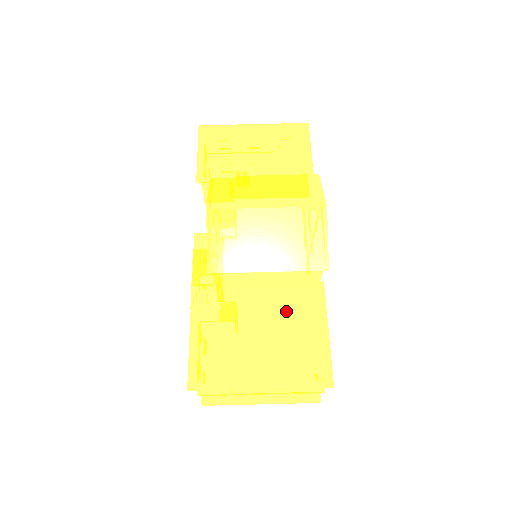
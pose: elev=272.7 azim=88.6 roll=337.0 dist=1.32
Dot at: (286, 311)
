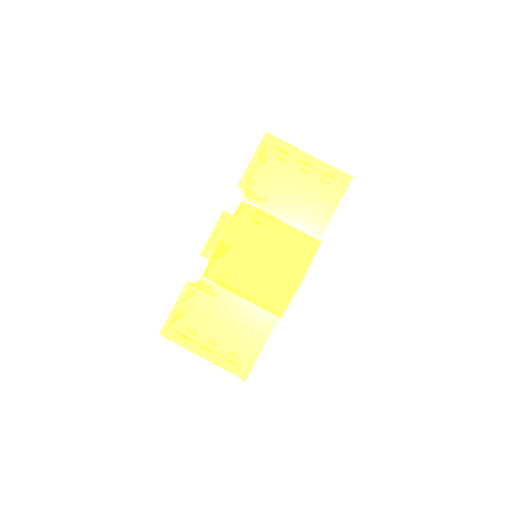
Dot at: (246, 318)
